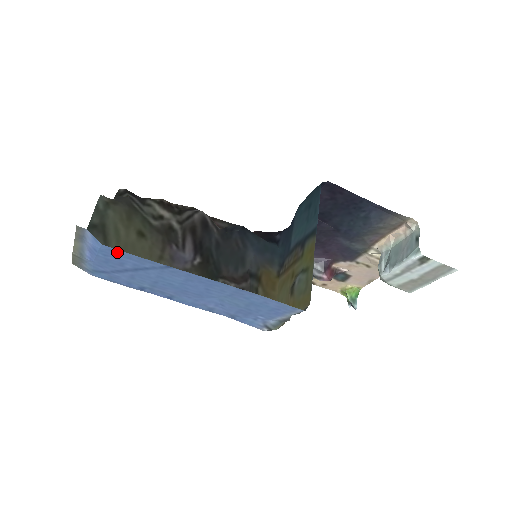
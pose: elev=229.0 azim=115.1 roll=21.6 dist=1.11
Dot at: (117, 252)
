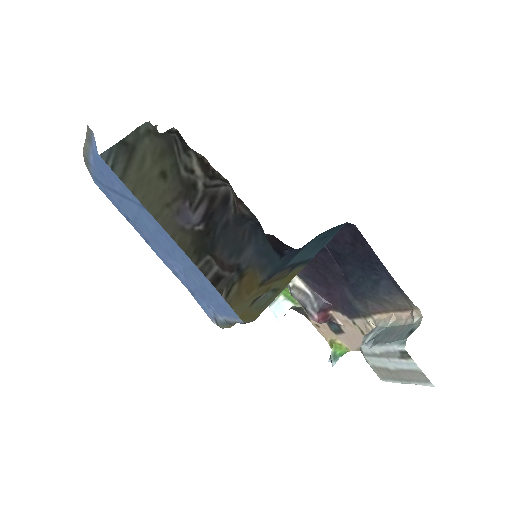
Dot at: (108, 168)
